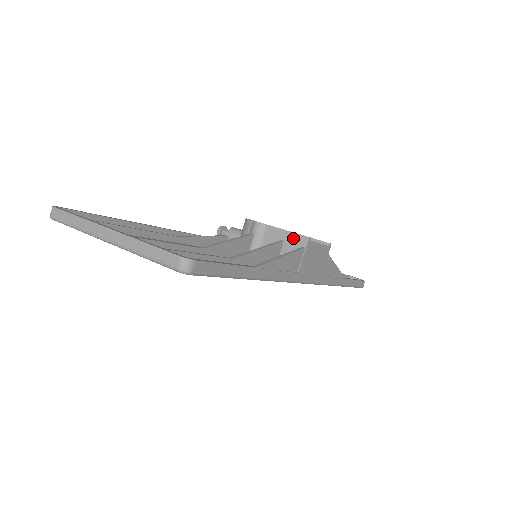
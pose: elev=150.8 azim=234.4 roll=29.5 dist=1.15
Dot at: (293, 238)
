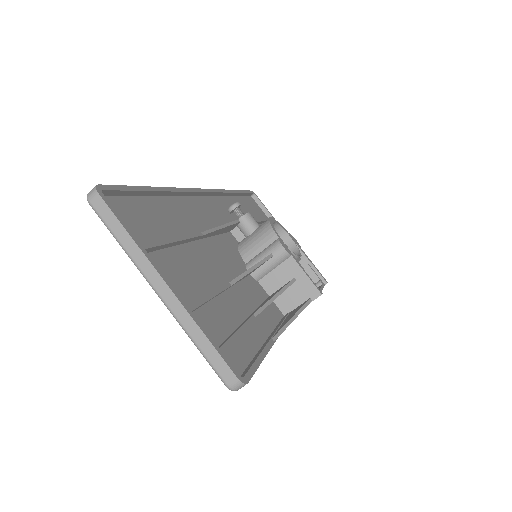
Dot at: (307, 284)
